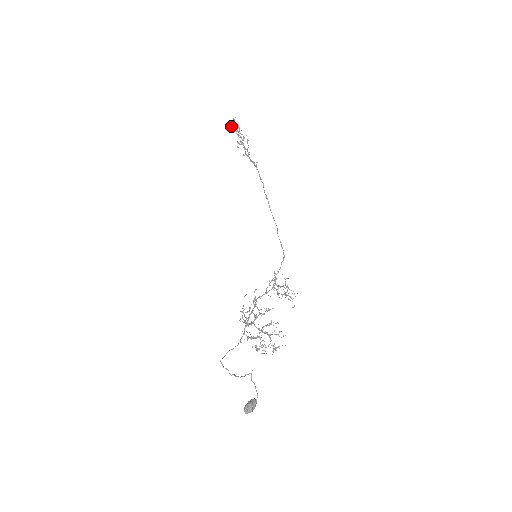
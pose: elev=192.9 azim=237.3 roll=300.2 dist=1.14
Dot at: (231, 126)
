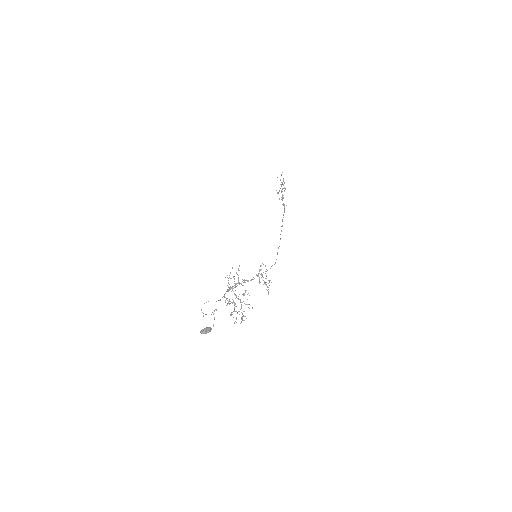
Dot at: occluded
